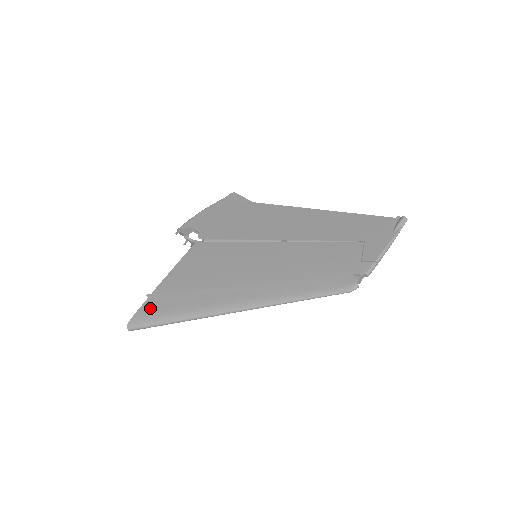
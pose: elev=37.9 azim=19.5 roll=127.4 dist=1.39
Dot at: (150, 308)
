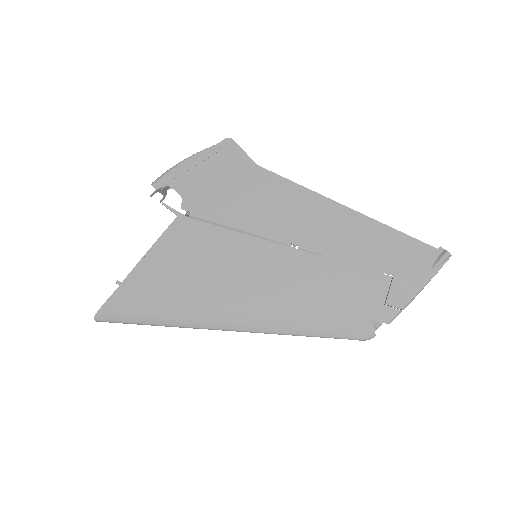
Dot at: (122, 302)
